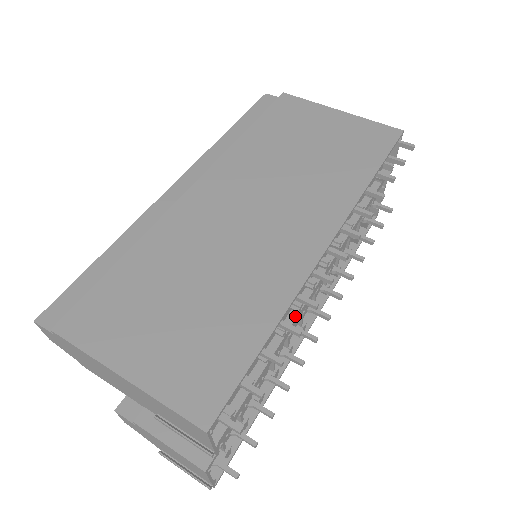
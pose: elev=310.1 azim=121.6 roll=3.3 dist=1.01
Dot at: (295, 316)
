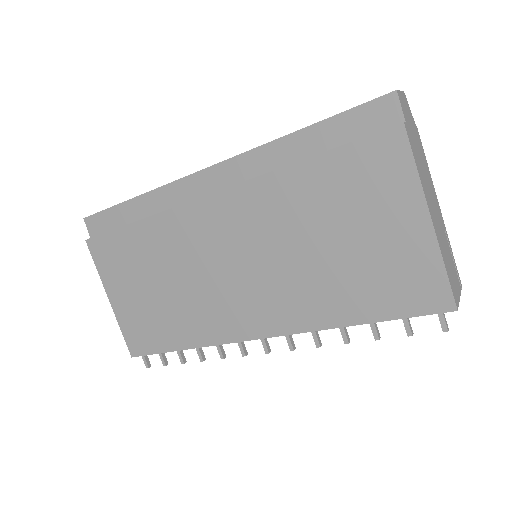
Dot at: occluded
